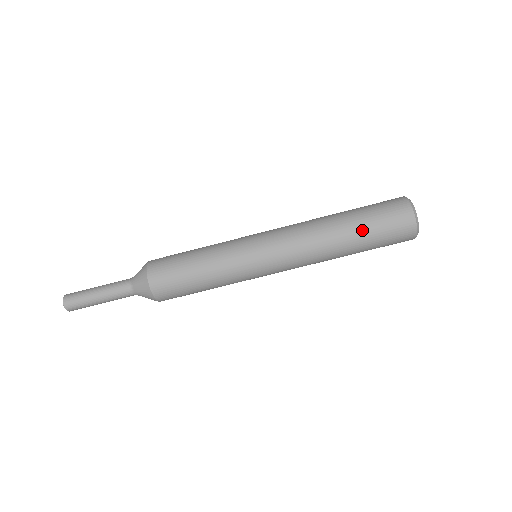
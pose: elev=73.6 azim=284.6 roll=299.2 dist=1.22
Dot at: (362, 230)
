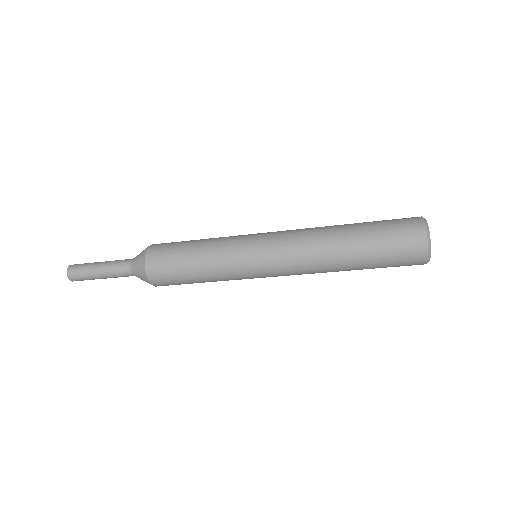
Dot at: (368, 266)
